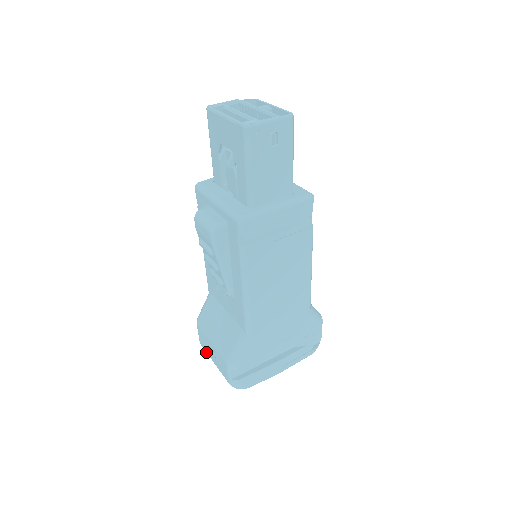
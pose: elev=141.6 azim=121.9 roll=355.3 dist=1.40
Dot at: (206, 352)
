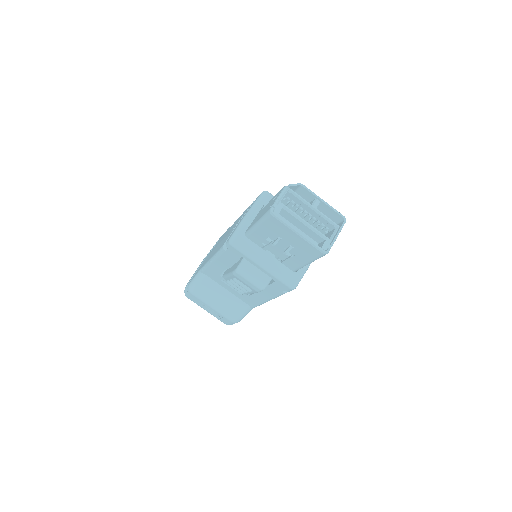
Dot at: occluded
